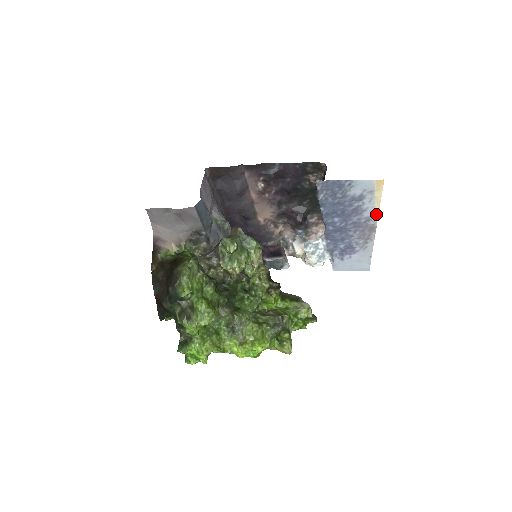
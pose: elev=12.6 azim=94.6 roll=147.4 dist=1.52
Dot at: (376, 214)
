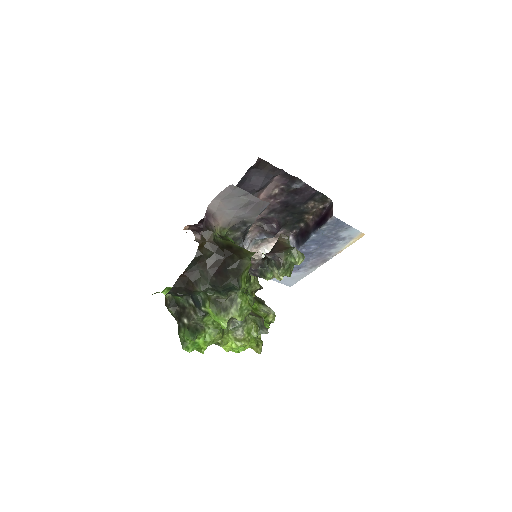
Dot at: (337, 253)
